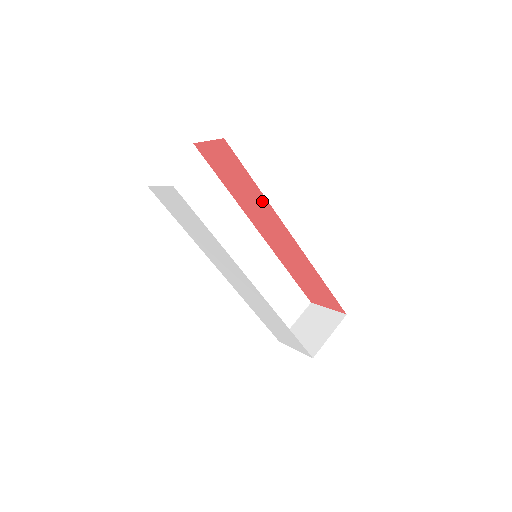
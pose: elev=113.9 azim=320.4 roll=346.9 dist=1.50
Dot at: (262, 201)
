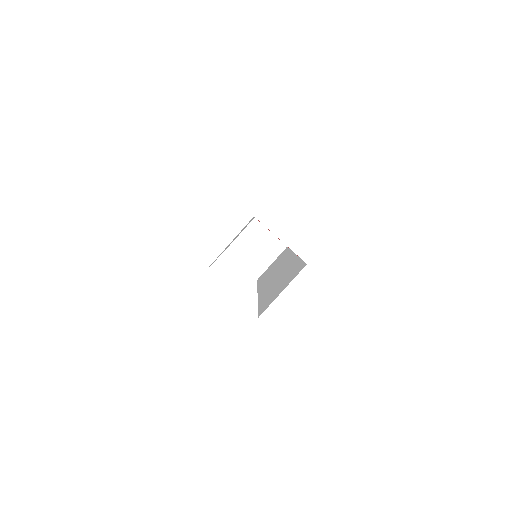
Dot at: occluded
